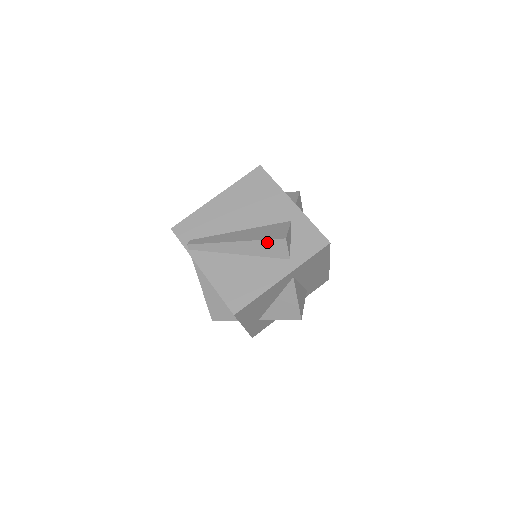
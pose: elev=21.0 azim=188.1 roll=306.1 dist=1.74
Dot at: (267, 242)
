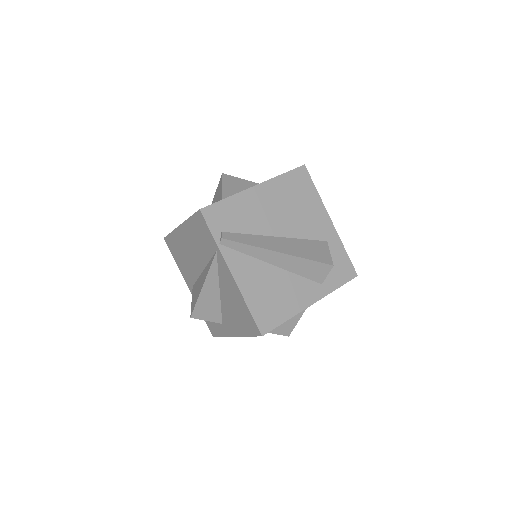
Dot at: (312, 263)
